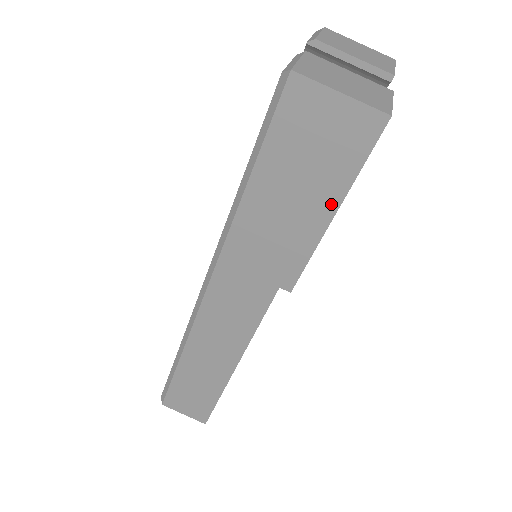
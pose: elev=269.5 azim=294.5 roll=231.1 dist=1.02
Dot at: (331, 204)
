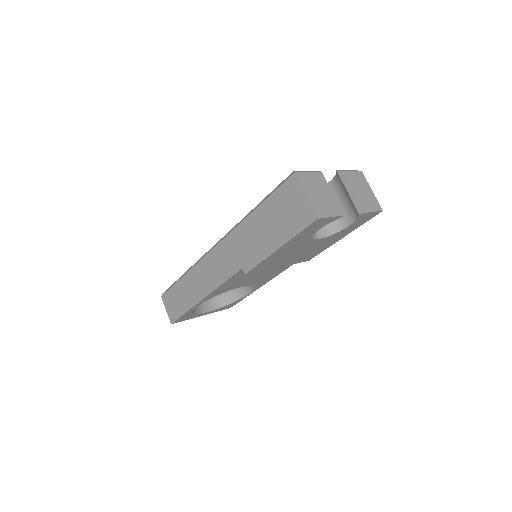
Dot at: (280, 242)
